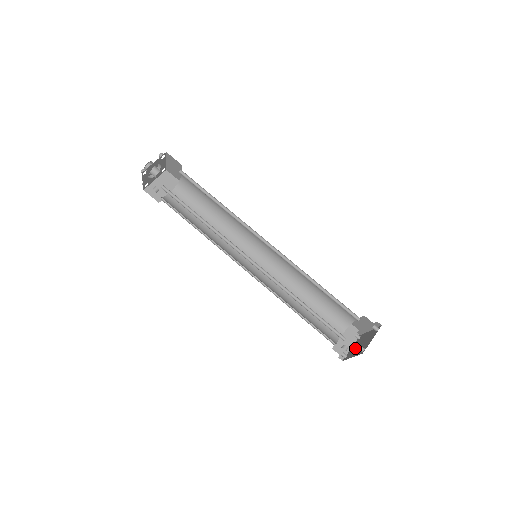
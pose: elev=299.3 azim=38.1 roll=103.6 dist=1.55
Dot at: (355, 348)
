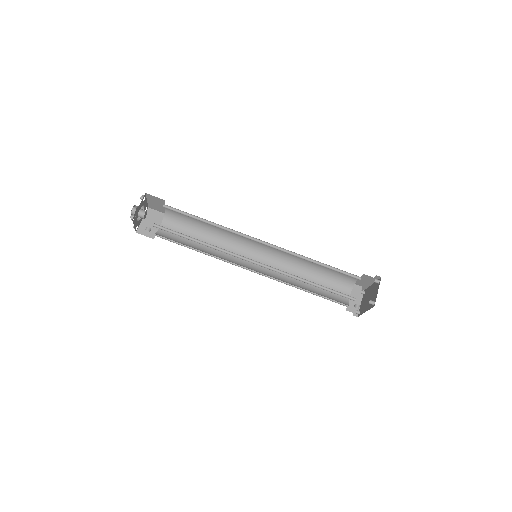
Dot at: (365, 303)
